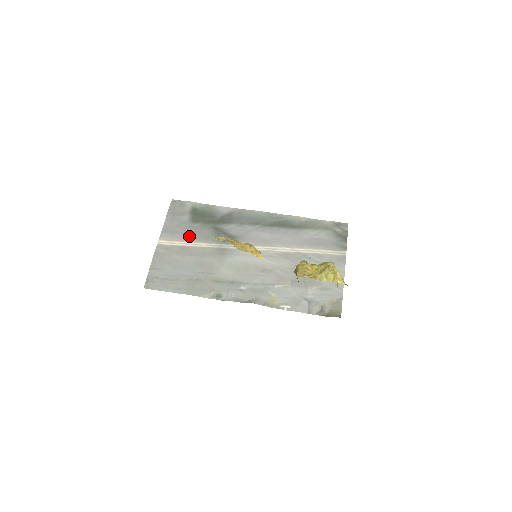
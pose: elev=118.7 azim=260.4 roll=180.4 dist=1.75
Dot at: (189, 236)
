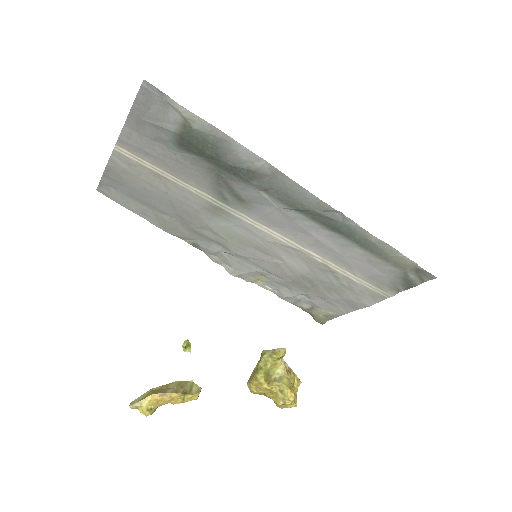
Dot at: (168, 165)
